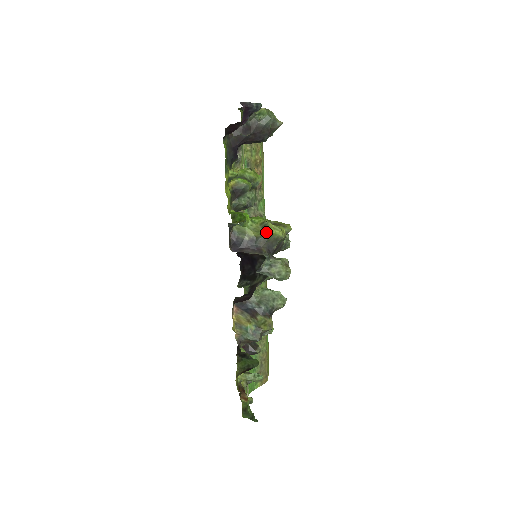
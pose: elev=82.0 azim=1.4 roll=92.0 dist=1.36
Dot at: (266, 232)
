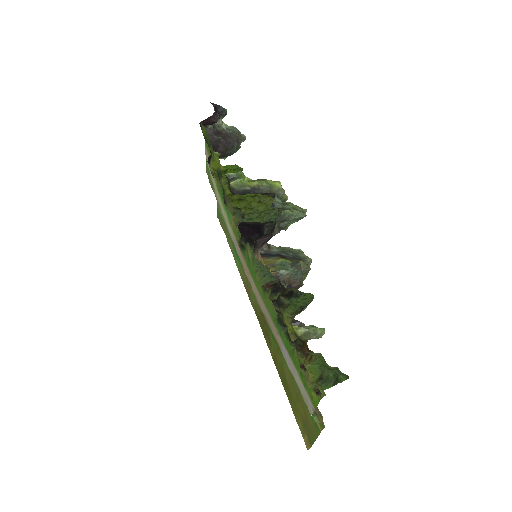
Dot at: (266, 182)
